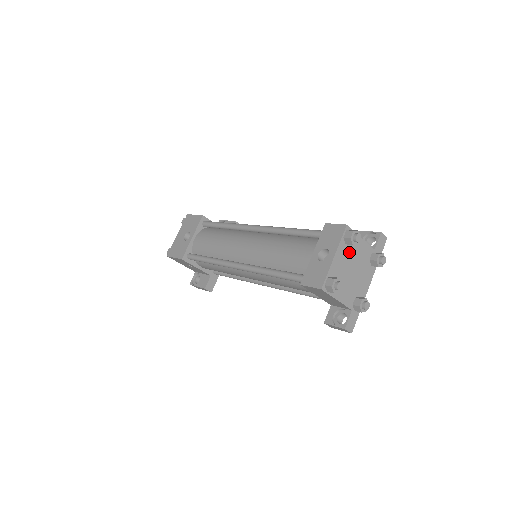
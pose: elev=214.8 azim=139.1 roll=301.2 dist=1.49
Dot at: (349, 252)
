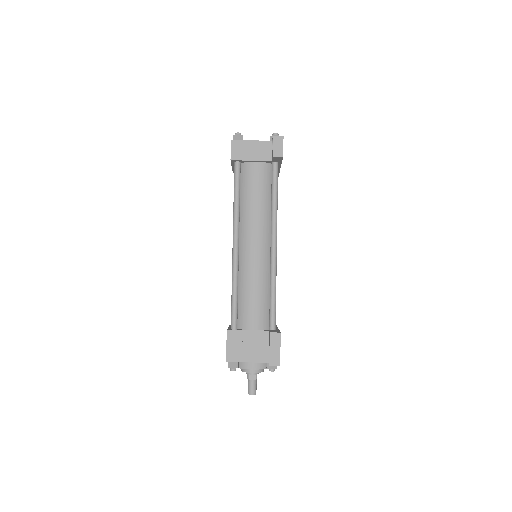
Dot at: occluded
